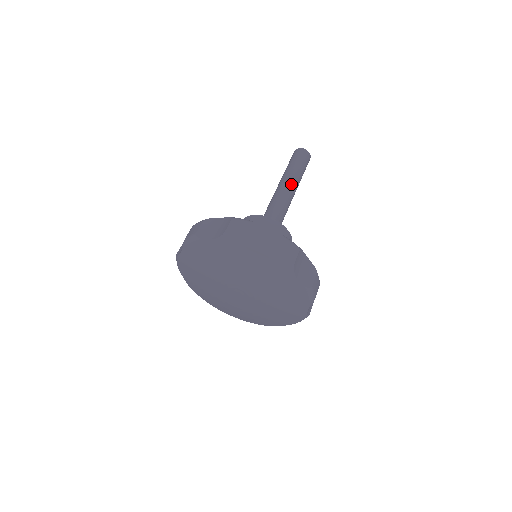
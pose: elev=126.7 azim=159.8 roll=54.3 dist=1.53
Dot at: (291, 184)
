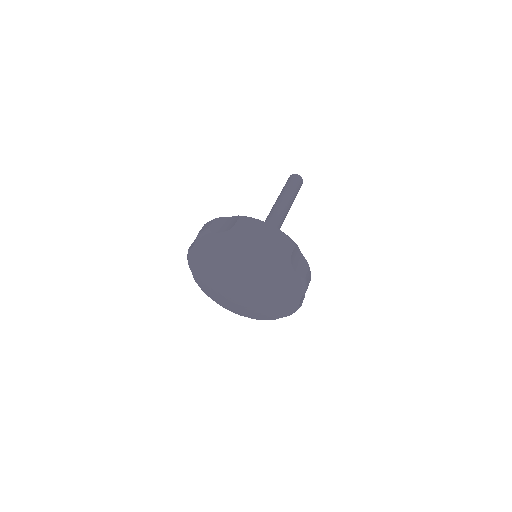
Dot at: (281, 199)
